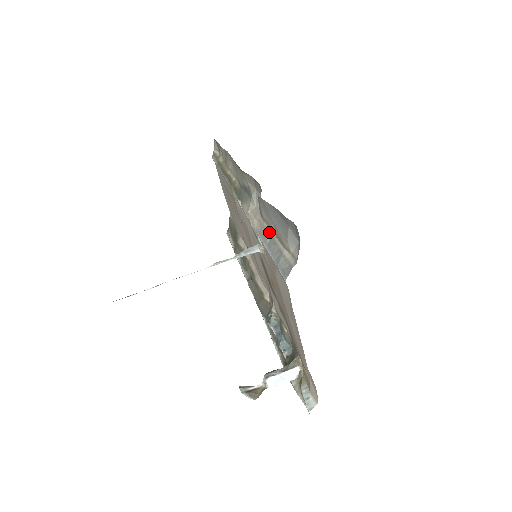
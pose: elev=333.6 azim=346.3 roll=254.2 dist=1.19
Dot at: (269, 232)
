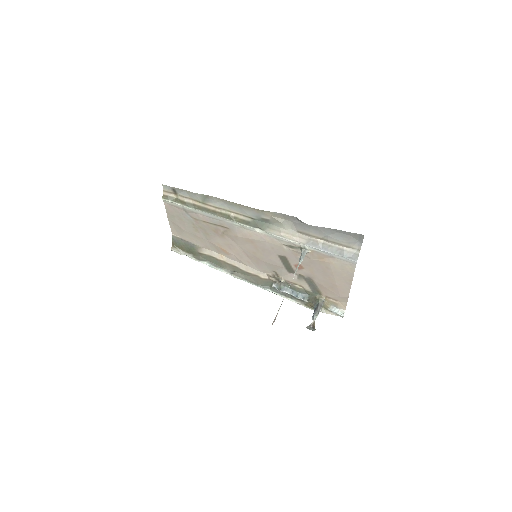
Dot at: (319, 241)
